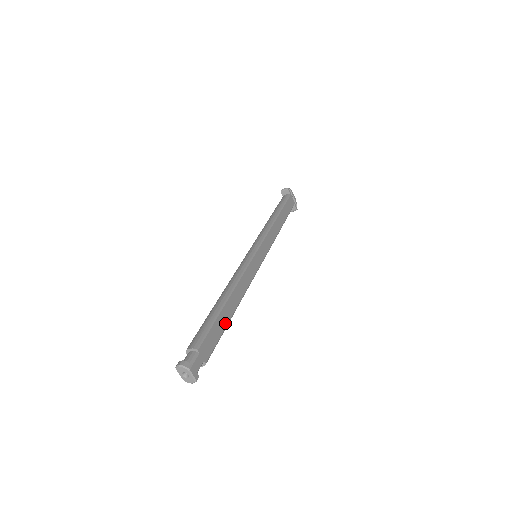
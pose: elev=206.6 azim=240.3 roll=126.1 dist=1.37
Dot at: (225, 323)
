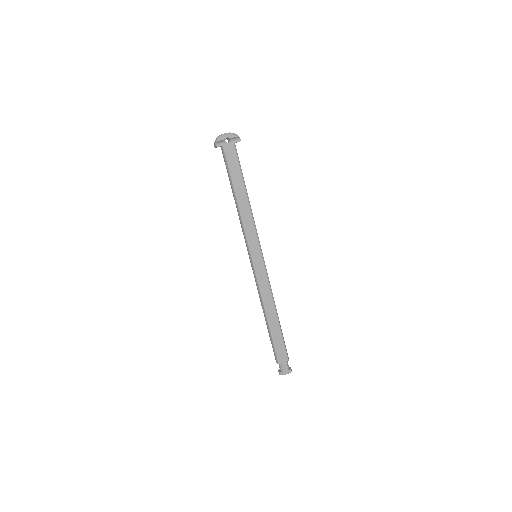
Dot at: (279, 332)
